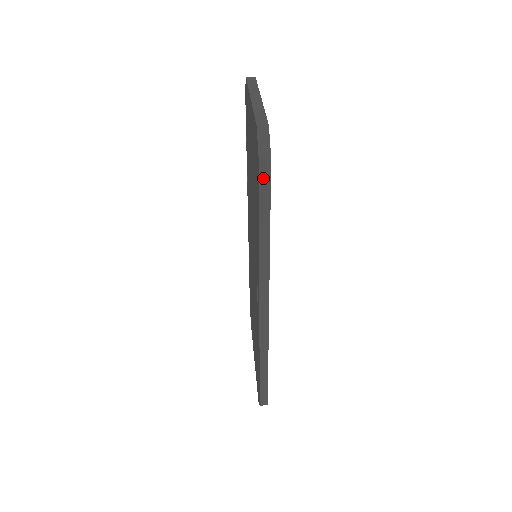
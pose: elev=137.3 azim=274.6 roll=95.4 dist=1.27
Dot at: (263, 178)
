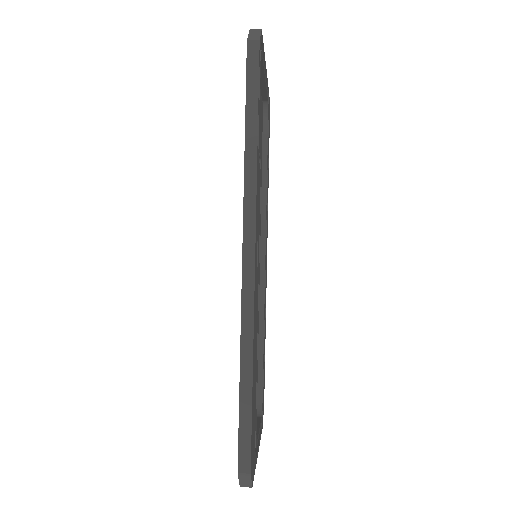
Dot at: (251, 62)
